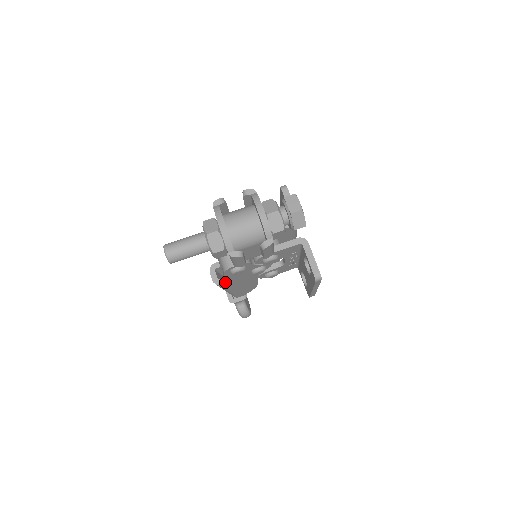
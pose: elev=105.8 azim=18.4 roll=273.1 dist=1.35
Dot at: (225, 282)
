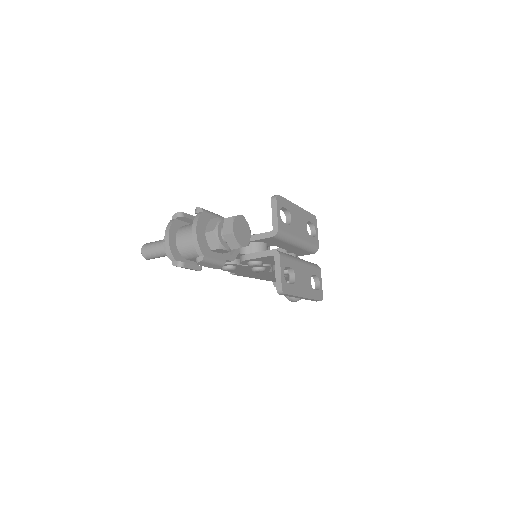
Dot at: (235, 273)
